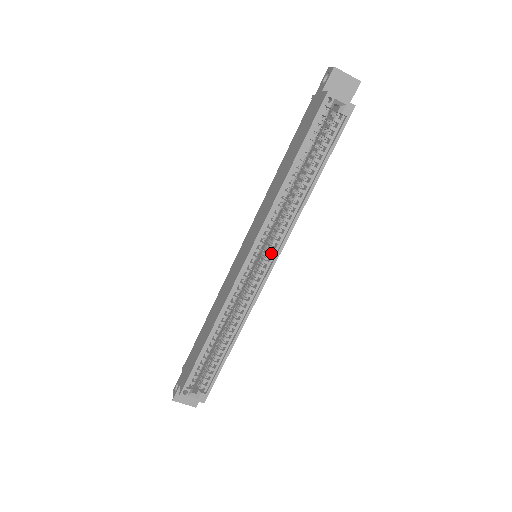
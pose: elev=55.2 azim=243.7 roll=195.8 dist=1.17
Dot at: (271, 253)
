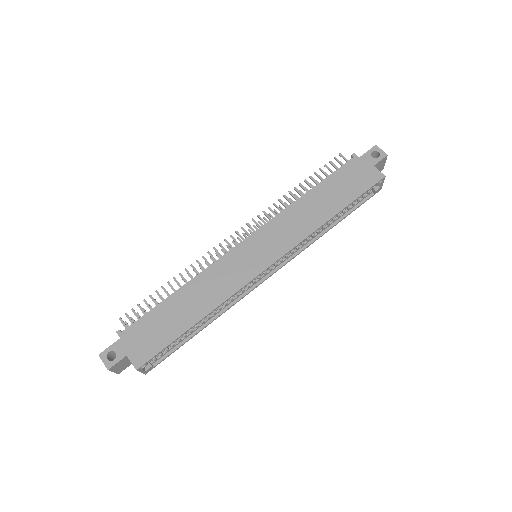
Dot at: occluded
